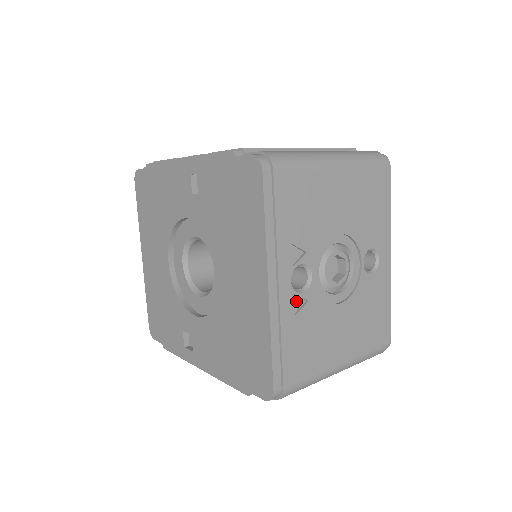
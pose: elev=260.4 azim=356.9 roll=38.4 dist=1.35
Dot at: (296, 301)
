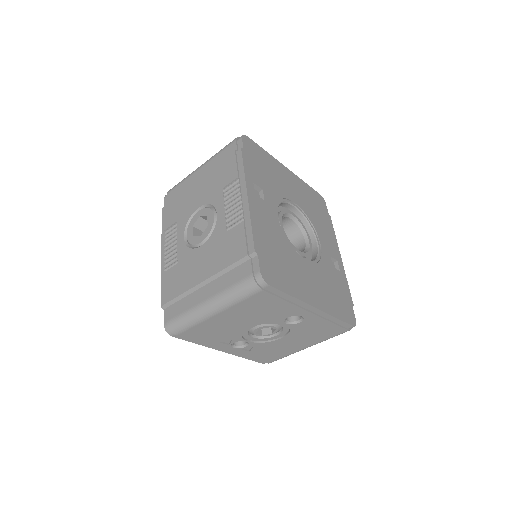
Dot at: (246, 347)
